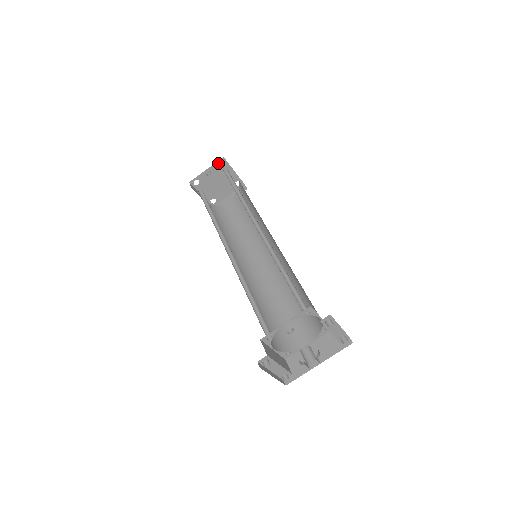
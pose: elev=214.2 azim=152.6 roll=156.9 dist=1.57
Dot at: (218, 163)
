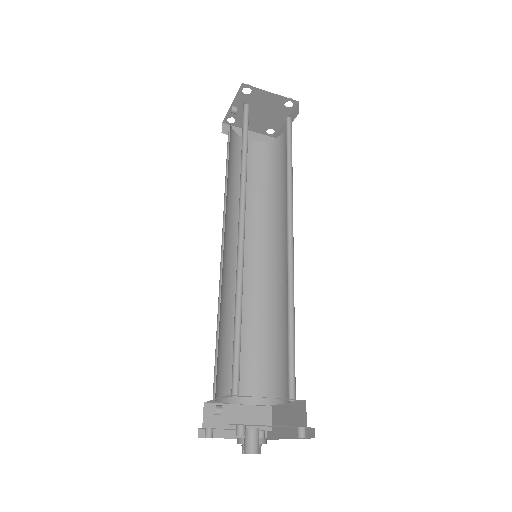
Dot at: (241, 92)
